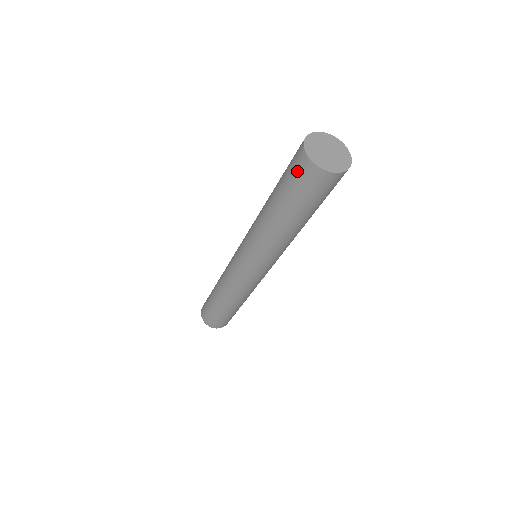
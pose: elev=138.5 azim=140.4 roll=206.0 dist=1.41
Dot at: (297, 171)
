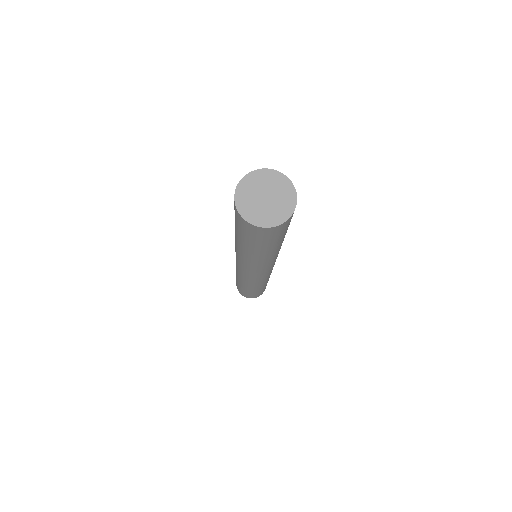
Dot at: occluded
